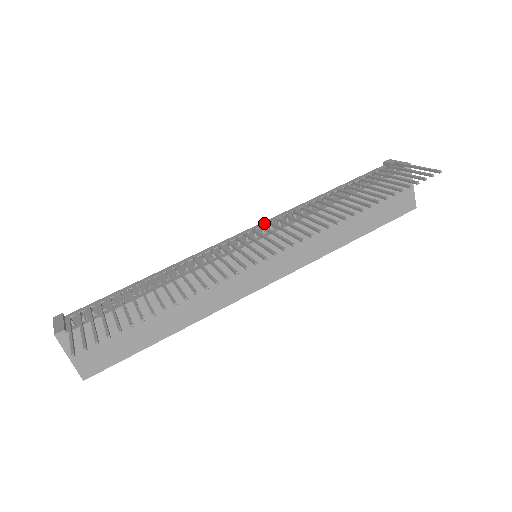
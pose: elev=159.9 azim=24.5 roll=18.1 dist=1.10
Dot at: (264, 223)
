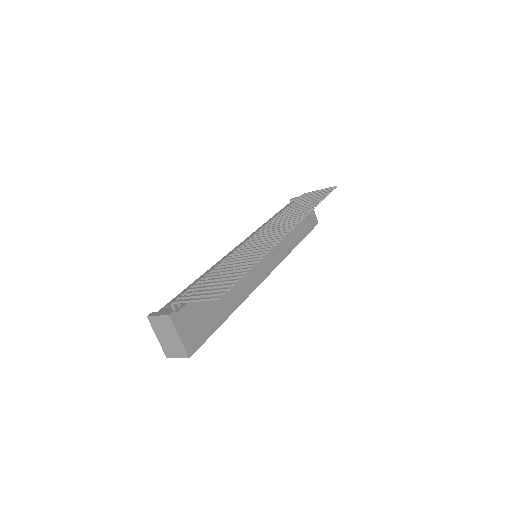
Dot at: (249, 237)
